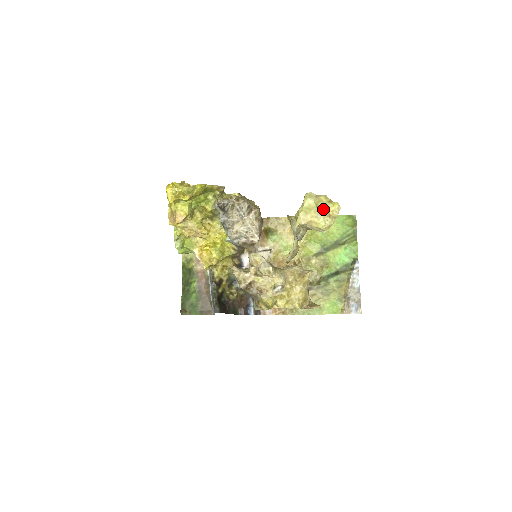
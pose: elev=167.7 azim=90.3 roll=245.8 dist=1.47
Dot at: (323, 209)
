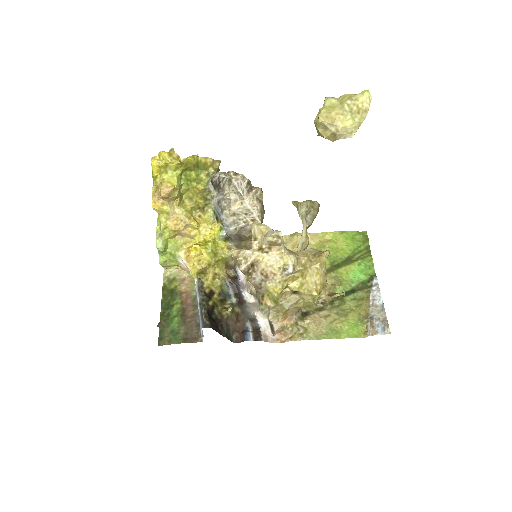
Dot at: (350, 102)
